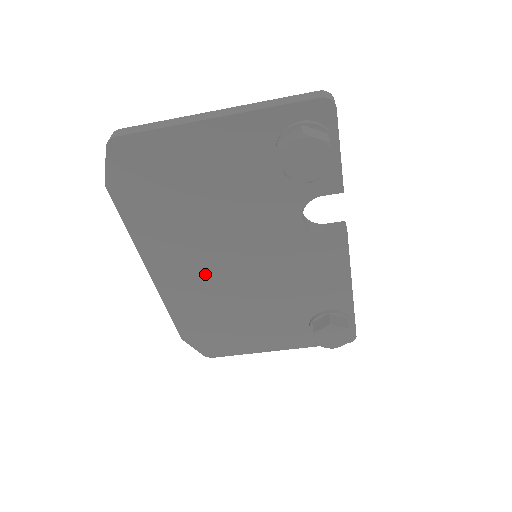
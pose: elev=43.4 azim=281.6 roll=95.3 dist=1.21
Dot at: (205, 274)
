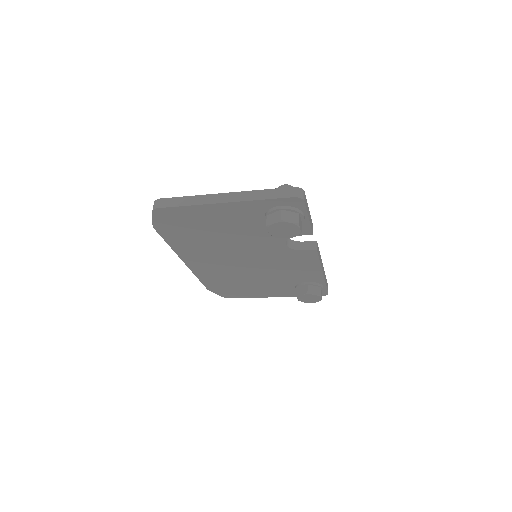
Dot at: (222, 264)
